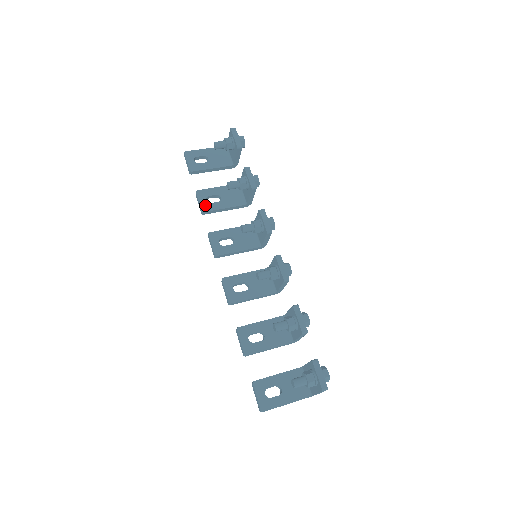
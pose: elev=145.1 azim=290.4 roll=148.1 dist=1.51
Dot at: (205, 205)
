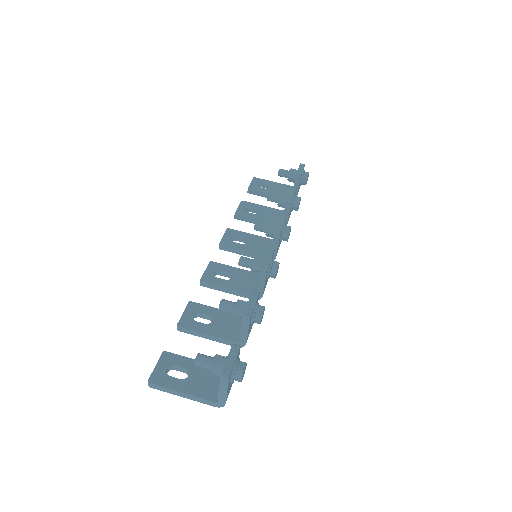
Dot at: (241, 211)
